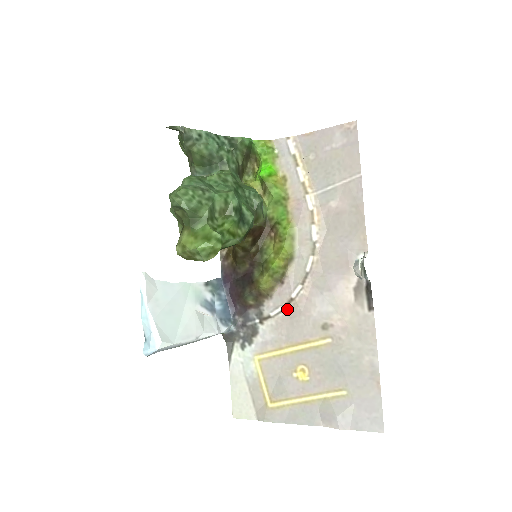
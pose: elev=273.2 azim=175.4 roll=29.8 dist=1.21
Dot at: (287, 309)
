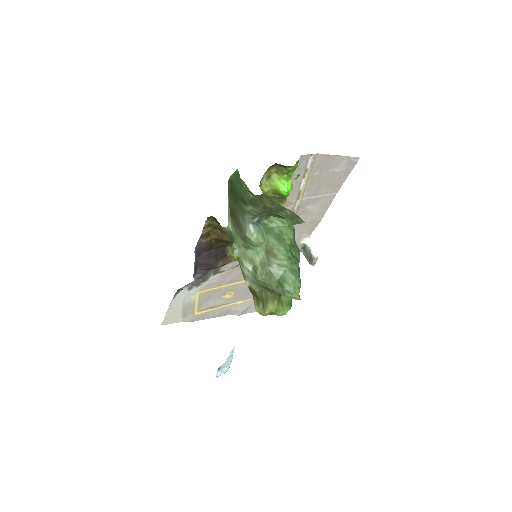
Dot at: (239, 266)
